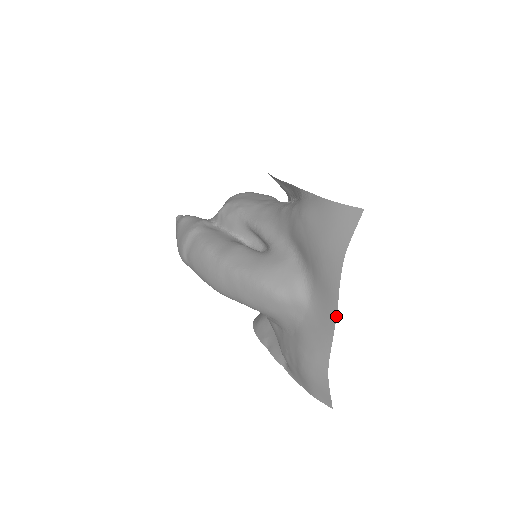
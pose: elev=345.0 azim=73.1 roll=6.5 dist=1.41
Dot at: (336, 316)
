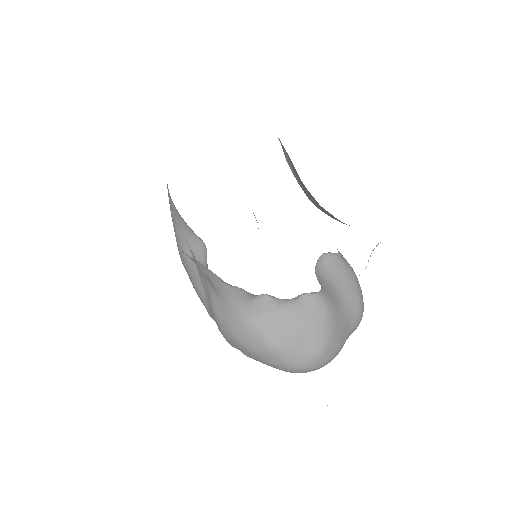
Dot at: occluded
